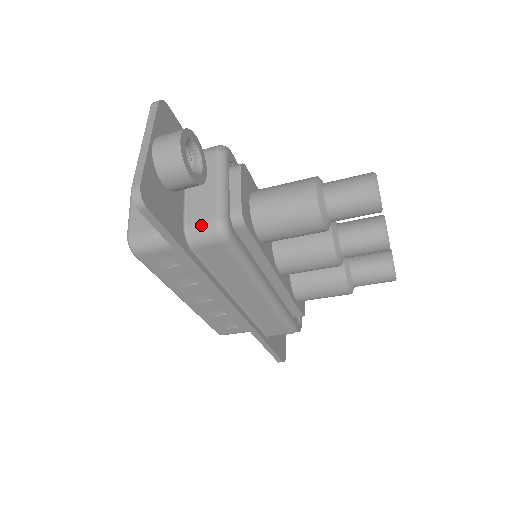
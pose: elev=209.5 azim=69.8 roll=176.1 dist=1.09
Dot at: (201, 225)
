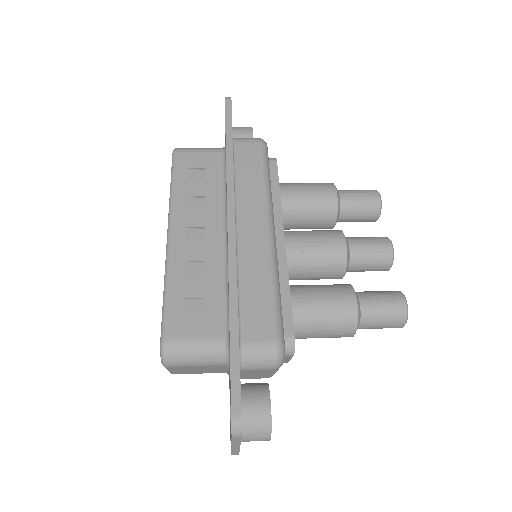
Dot at: occluded
